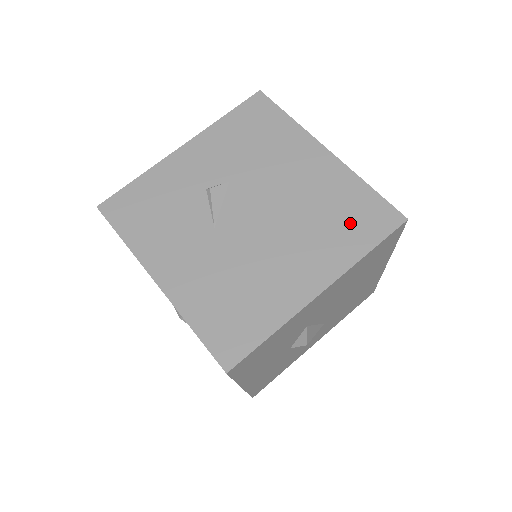
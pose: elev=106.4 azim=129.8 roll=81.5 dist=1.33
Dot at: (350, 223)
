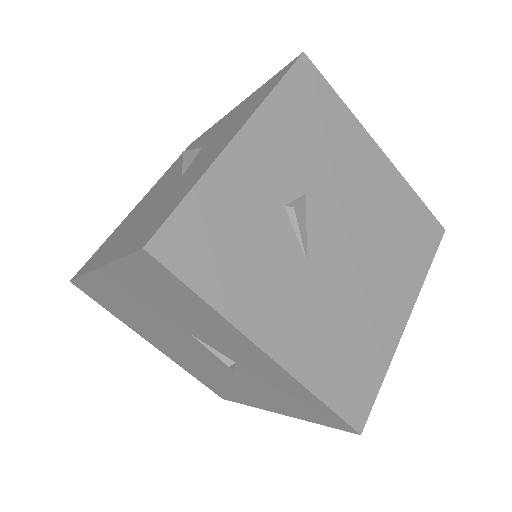
Dot at: (413, 239)
